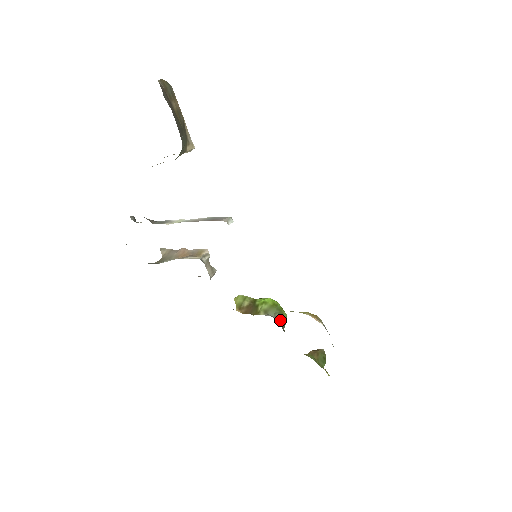
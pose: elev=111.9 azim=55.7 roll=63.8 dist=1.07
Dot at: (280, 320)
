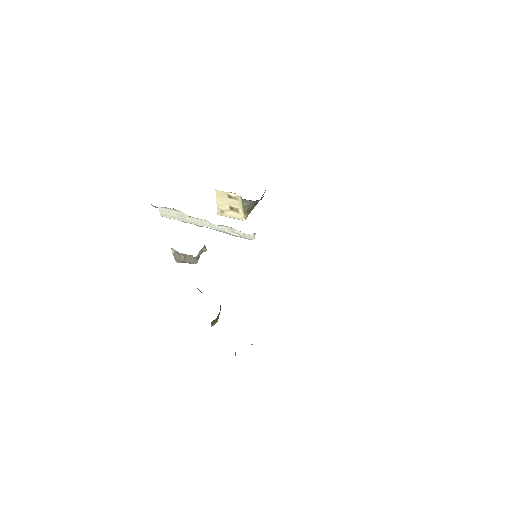
Dot at: occluded
